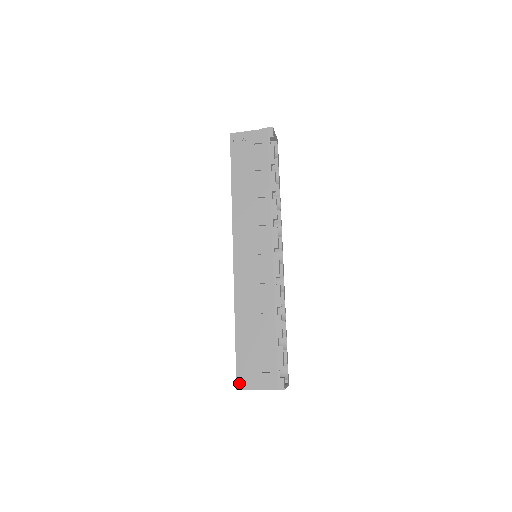
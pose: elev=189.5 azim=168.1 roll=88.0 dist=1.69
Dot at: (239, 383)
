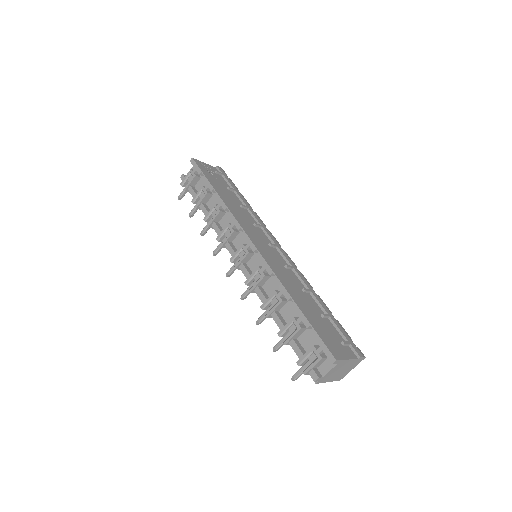
Dot at: (333, 353)
